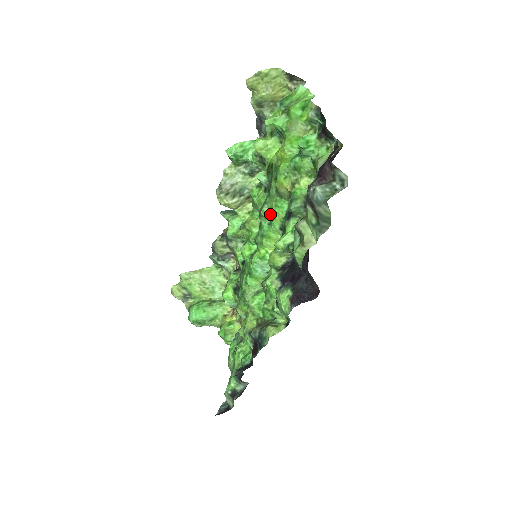
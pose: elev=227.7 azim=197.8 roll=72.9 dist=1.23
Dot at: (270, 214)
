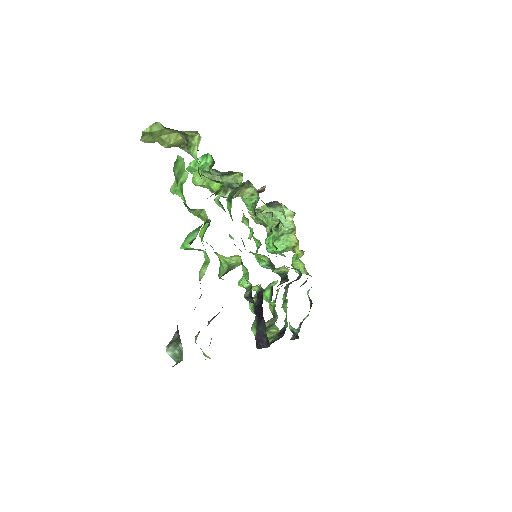
Dot at: occluded
